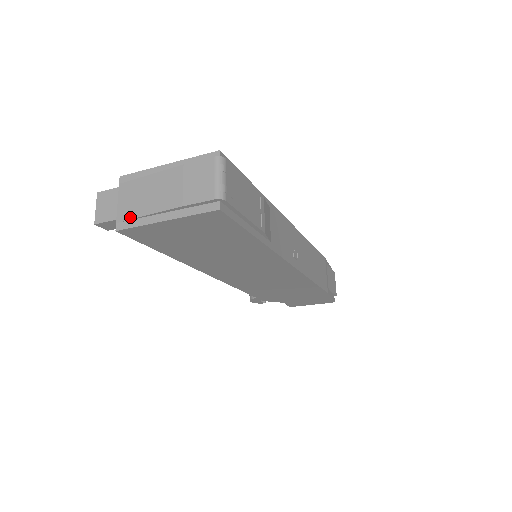
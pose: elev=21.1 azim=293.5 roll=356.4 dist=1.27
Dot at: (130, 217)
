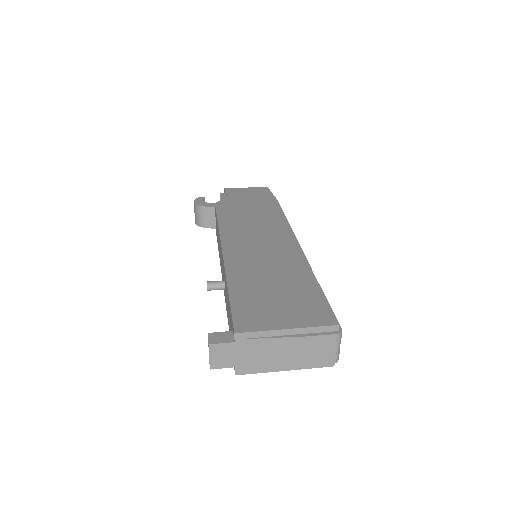
Dot at: (251, 368)
